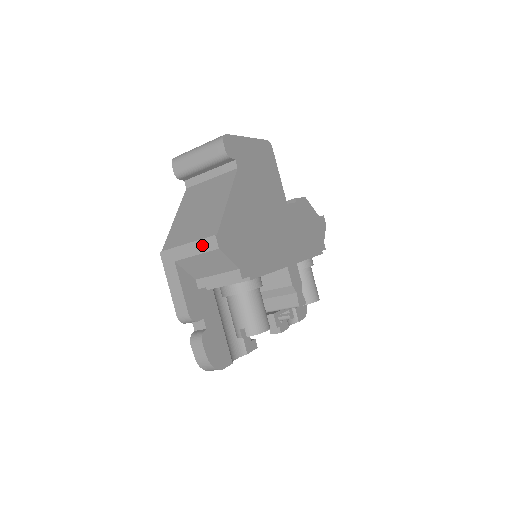
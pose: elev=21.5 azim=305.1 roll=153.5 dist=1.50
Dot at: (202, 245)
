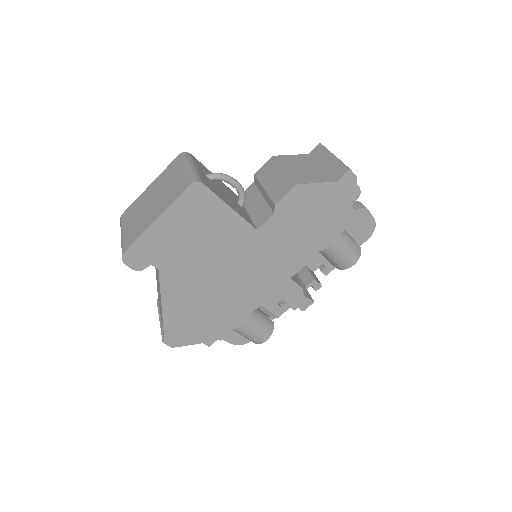
Dot at: occluded
